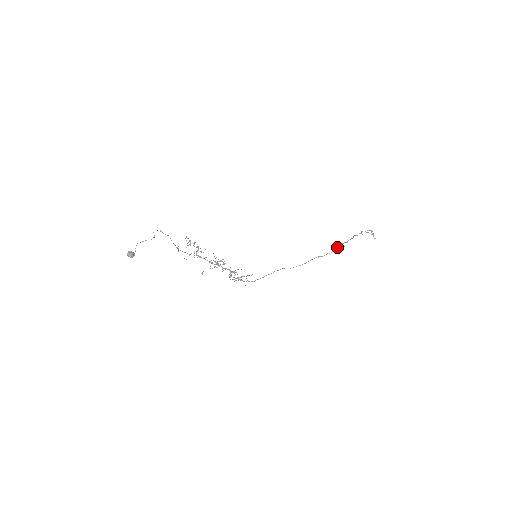
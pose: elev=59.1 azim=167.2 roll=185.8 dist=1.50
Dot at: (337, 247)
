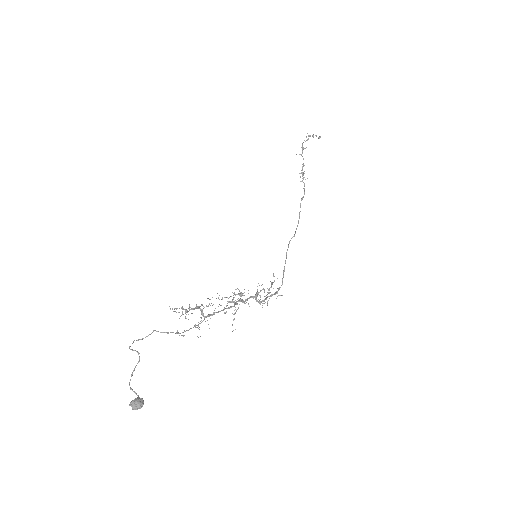
Dot at: (303, 177)
